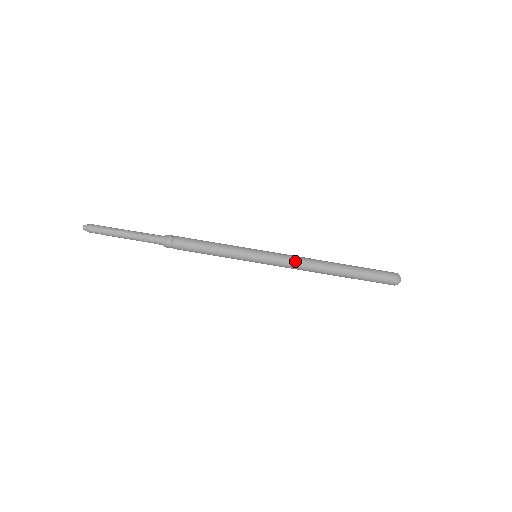
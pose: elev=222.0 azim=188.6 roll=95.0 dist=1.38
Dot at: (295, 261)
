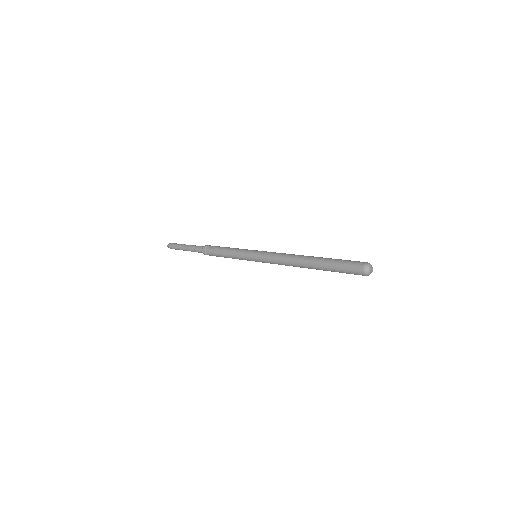
Dot at: (279, 256)
